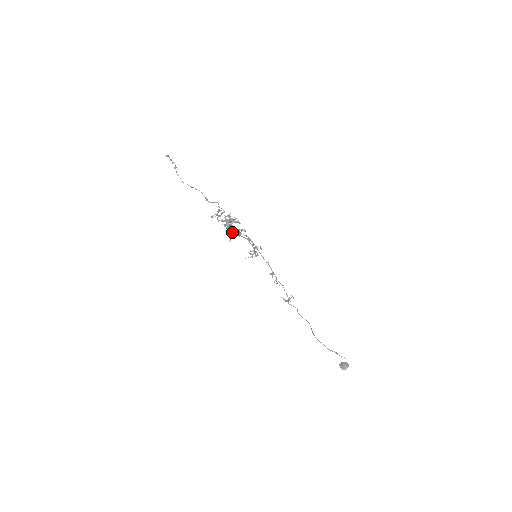
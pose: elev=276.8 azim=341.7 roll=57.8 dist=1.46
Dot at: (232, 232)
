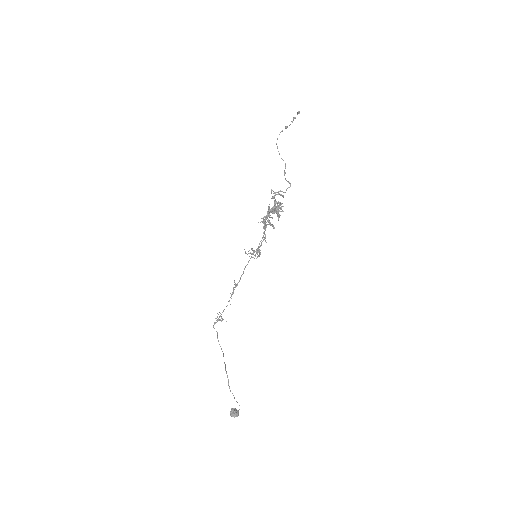
Dot at: occluded
